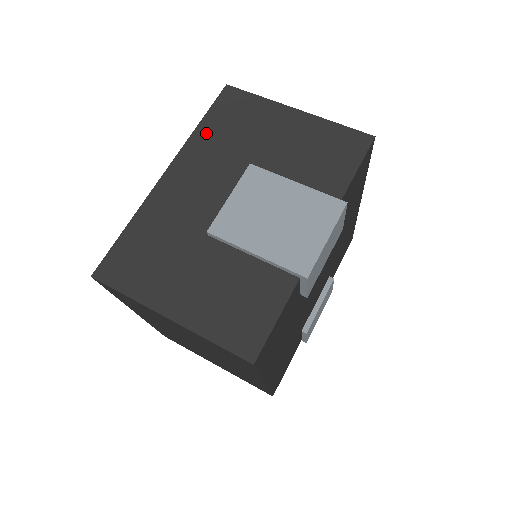
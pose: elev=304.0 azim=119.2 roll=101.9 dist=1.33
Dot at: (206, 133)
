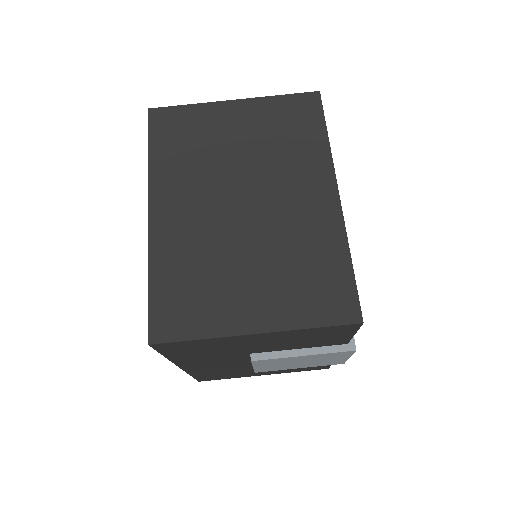
Dot at: (182, 357)
